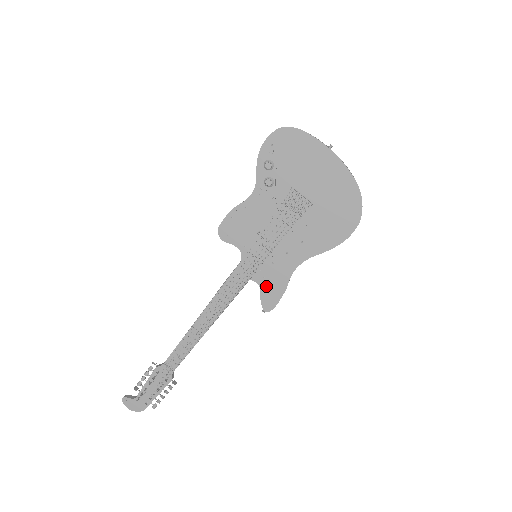
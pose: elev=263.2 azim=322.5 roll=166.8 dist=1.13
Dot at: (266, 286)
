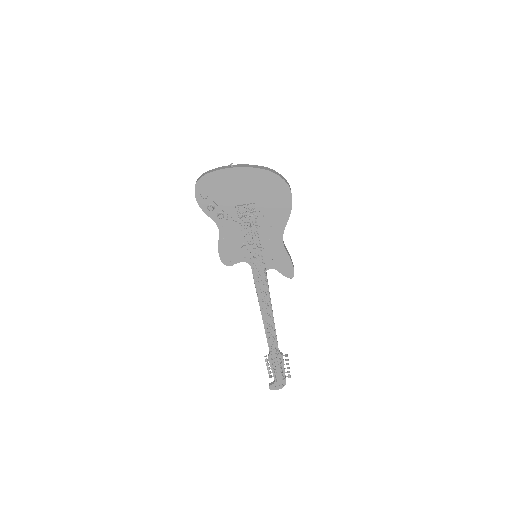
Dot at: (278, 266)
